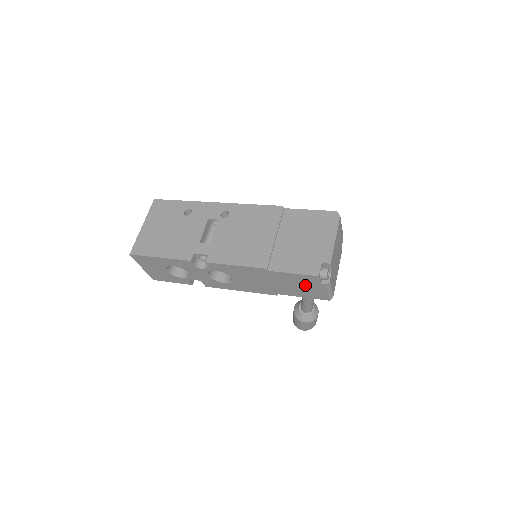
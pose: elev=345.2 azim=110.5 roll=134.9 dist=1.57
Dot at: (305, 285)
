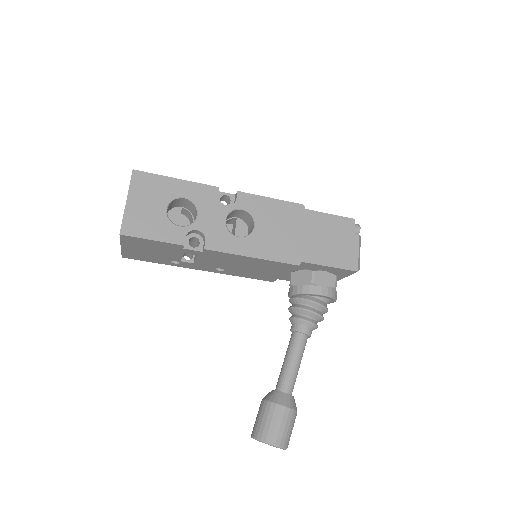
Dot at: (338, 238)
